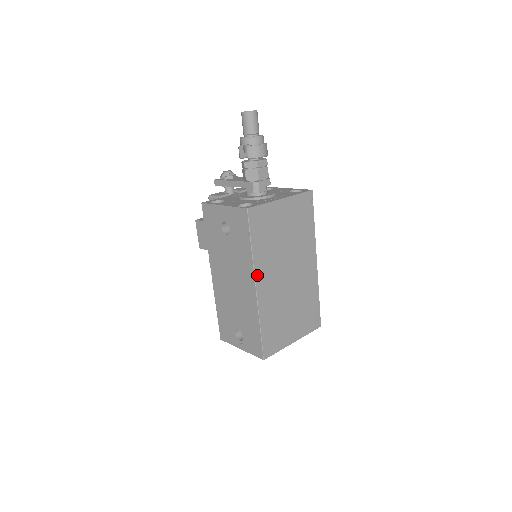
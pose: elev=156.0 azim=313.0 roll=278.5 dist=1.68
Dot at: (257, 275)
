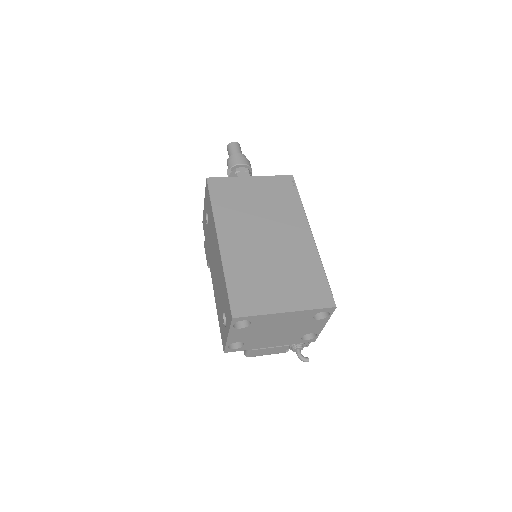
Dot at: (220, 229)
